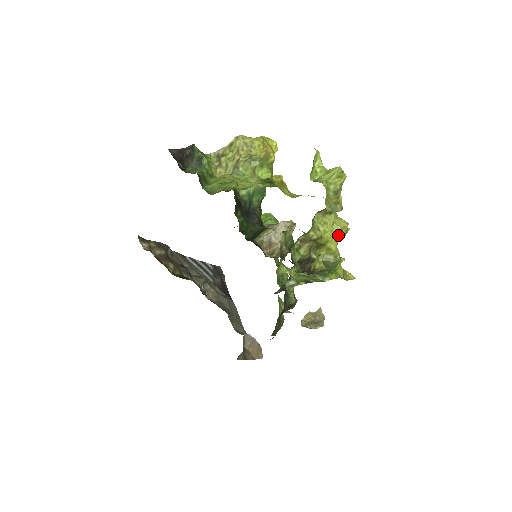
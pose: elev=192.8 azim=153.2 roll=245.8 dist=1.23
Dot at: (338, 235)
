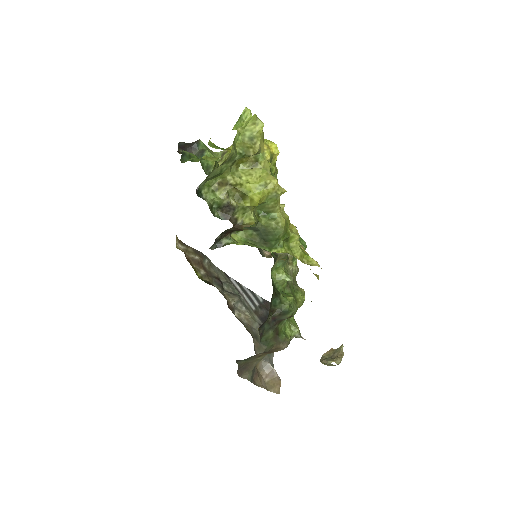
Dot at: (264, 188)
